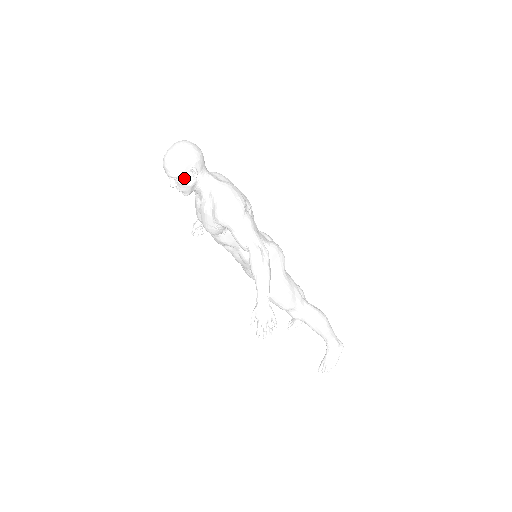
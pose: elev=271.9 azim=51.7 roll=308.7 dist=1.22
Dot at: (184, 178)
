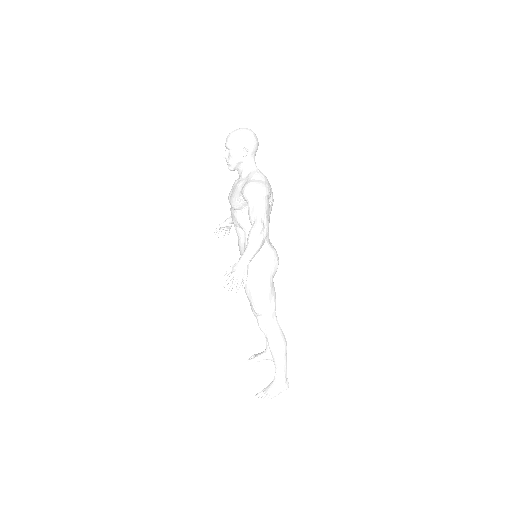
Dot at: (236, 152)
